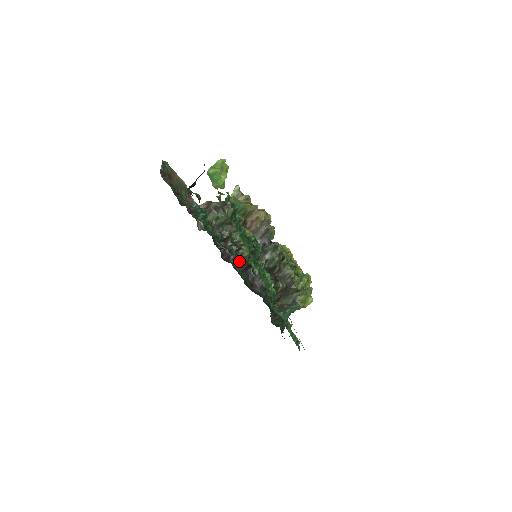
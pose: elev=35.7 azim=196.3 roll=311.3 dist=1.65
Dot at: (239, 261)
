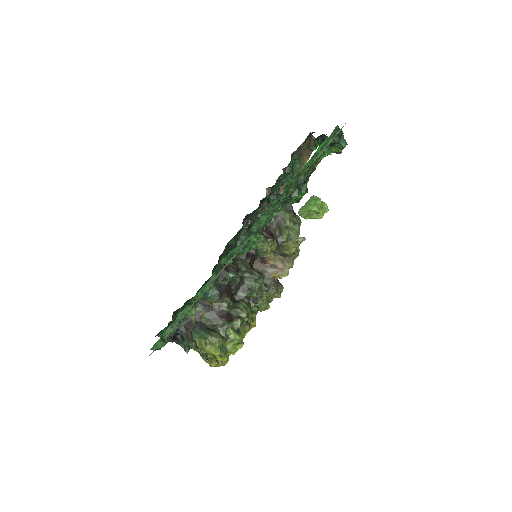
Dot at: occluded
